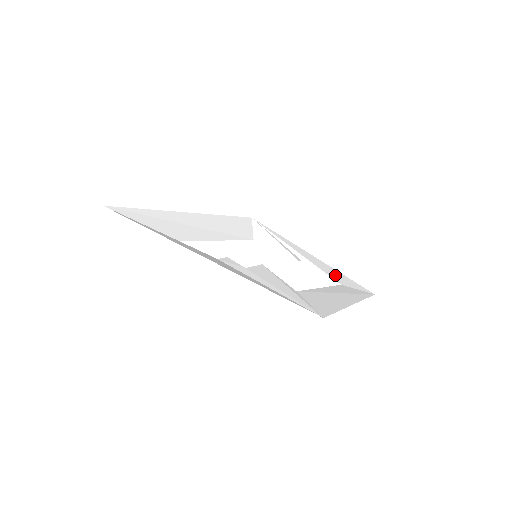
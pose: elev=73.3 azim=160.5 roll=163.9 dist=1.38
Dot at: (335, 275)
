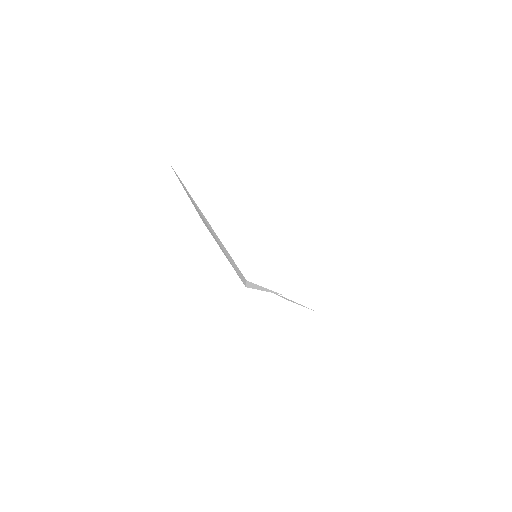
Dot at: occluded
